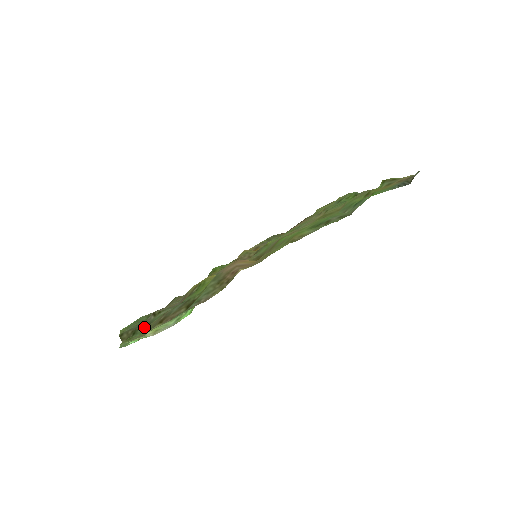
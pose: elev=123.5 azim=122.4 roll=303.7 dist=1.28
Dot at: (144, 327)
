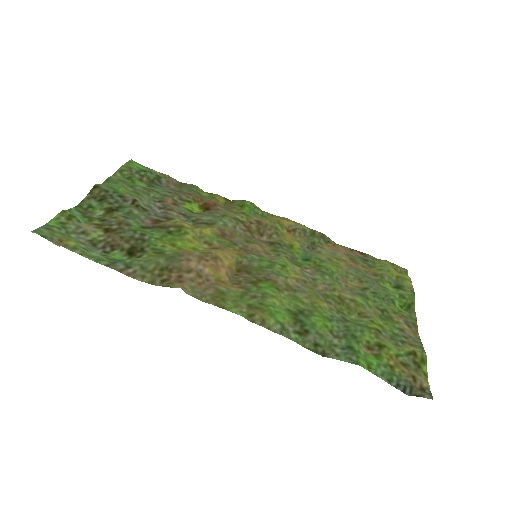
Dot at: (109, 207)
